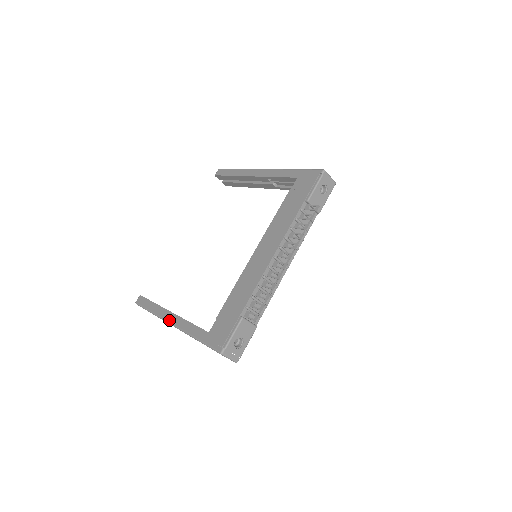
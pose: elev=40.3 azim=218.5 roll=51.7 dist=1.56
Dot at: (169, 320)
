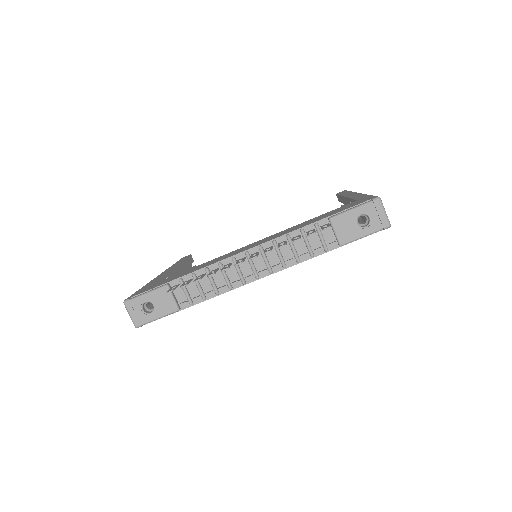
Dot at: (163, 272)
